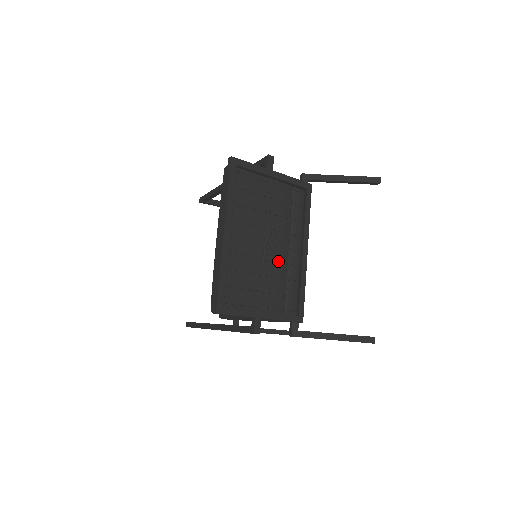
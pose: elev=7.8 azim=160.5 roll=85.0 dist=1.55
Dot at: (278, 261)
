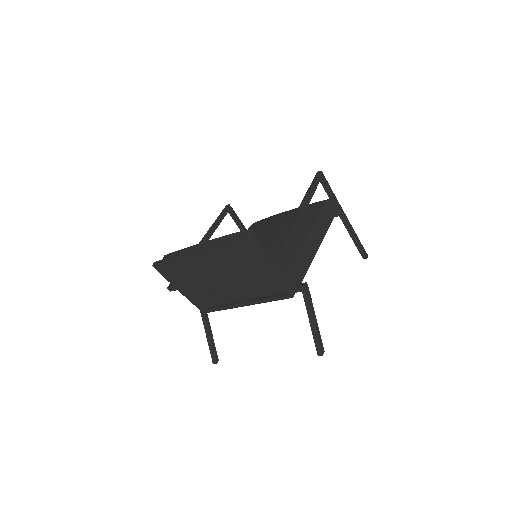
Dot at: (221, 289)
